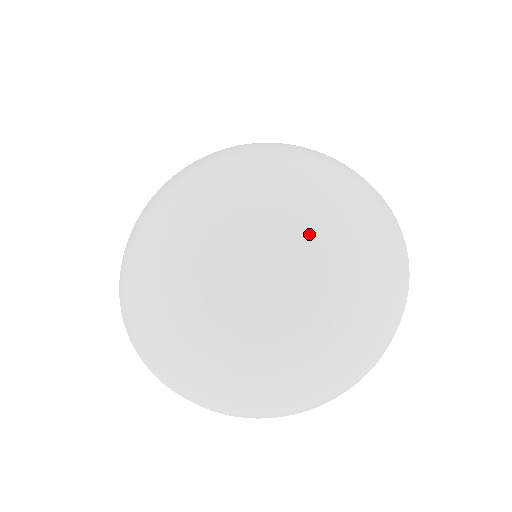
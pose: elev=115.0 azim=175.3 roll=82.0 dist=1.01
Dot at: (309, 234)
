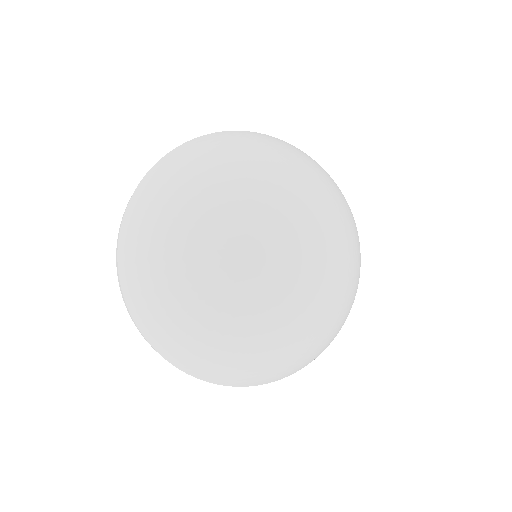
Dot at: (330, 250)
